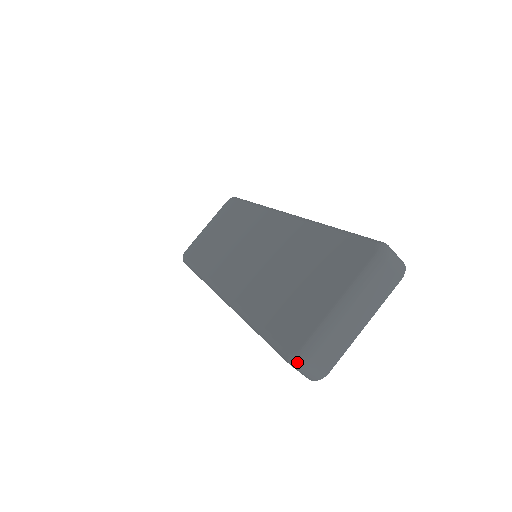
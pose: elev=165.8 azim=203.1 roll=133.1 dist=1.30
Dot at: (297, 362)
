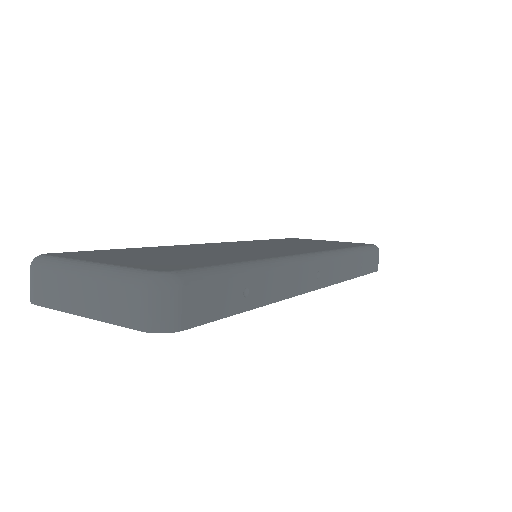
Dot at: (34, 259)
